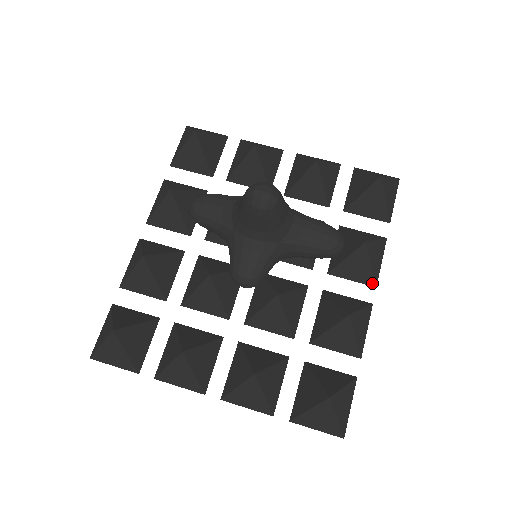
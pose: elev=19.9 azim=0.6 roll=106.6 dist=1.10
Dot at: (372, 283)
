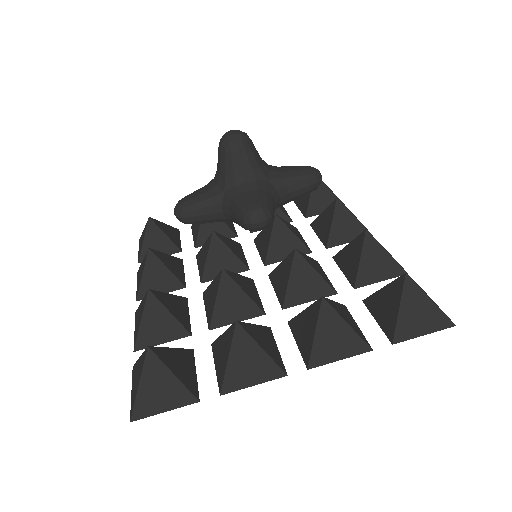
Dot at: occluded
